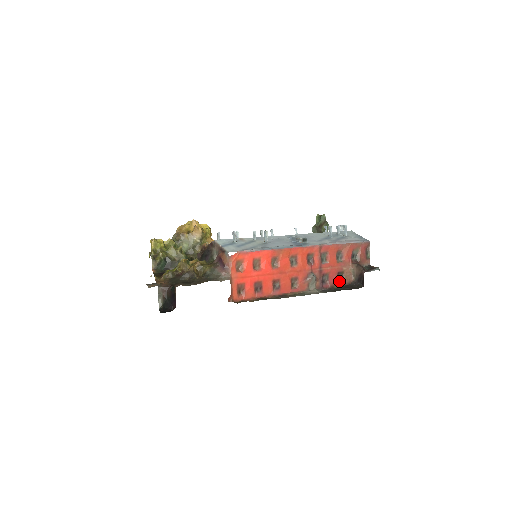
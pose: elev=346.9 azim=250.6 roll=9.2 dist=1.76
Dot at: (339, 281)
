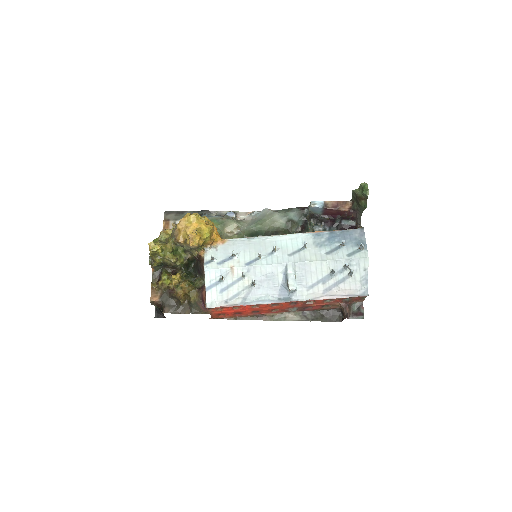
Dot at: (324, 306)
